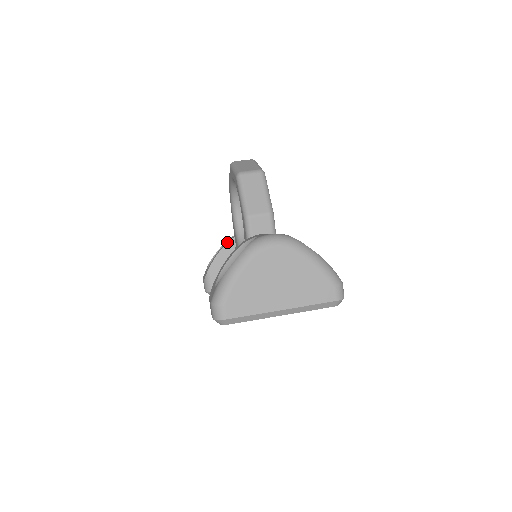
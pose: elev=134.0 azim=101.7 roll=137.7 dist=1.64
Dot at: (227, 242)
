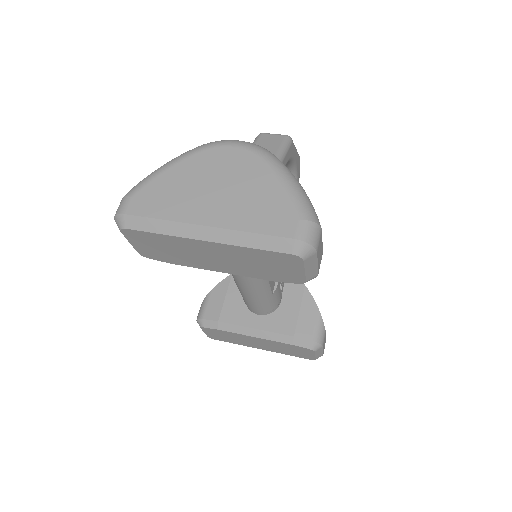
Dot at: occluded
